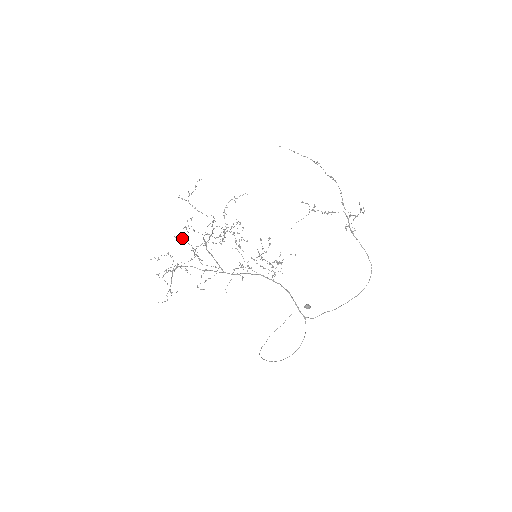
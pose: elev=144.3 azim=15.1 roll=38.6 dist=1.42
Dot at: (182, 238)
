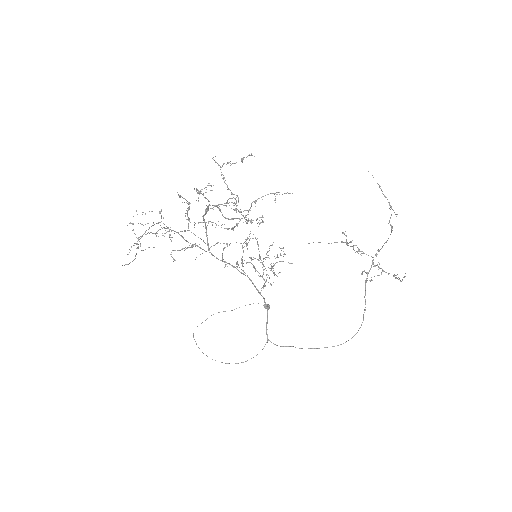
Dot at: occluded
